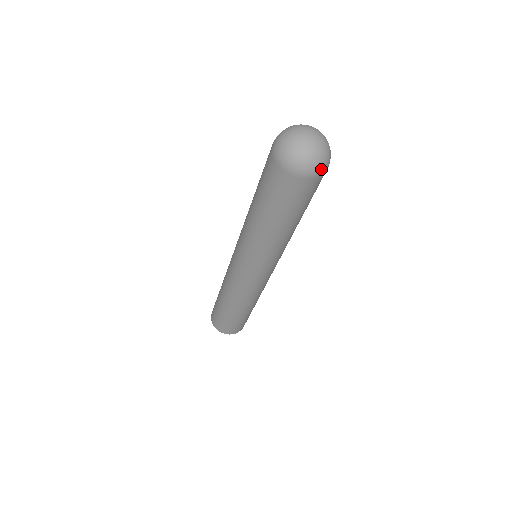
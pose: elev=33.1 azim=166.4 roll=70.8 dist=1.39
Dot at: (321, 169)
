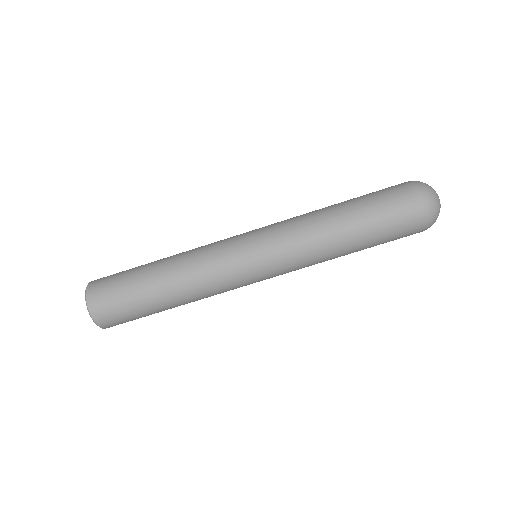
Dot at: (427, 201)
